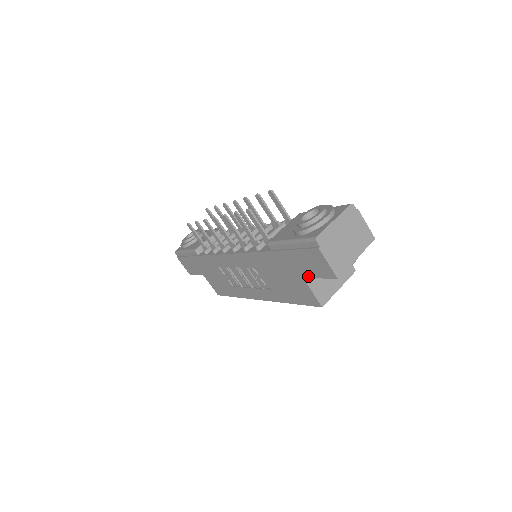
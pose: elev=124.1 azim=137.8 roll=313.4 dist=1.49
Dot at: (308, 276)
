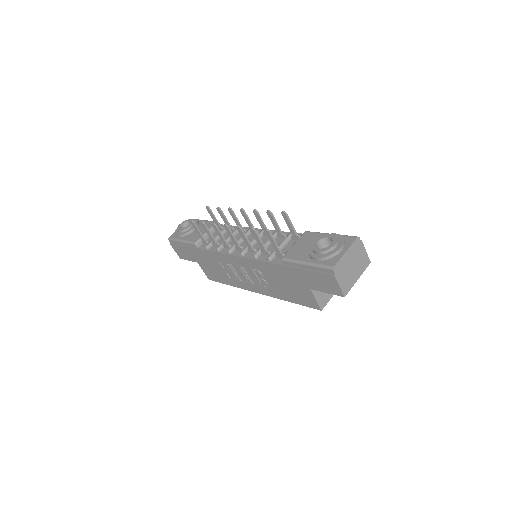
Dot at: (316, 289)
